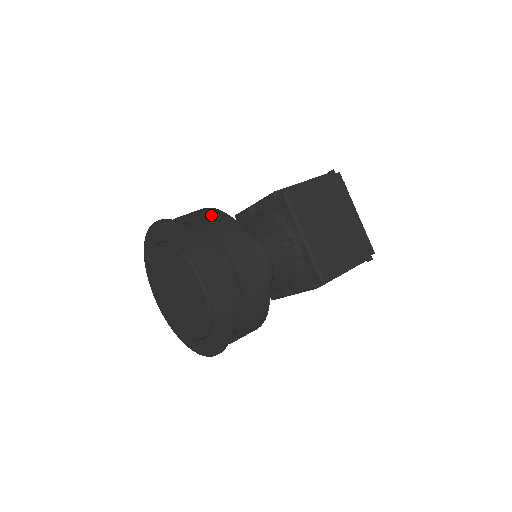
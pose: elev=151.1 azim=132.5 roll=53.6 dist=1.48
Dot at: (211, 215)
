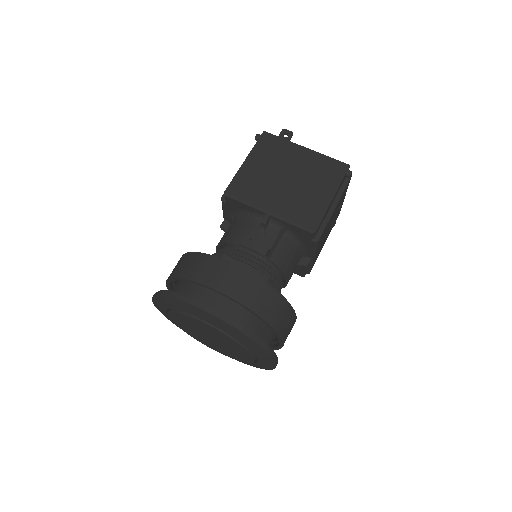
Dot at: (180, 264)
